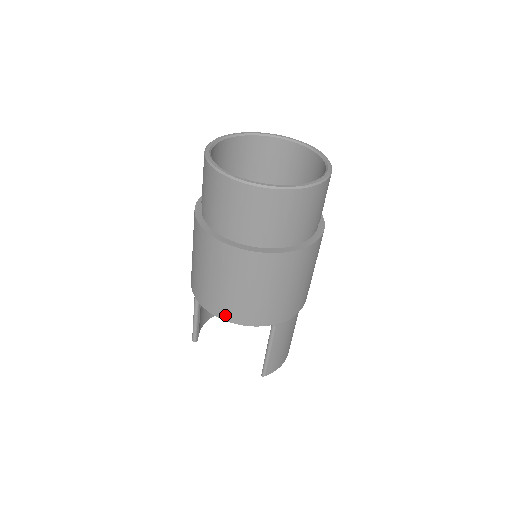
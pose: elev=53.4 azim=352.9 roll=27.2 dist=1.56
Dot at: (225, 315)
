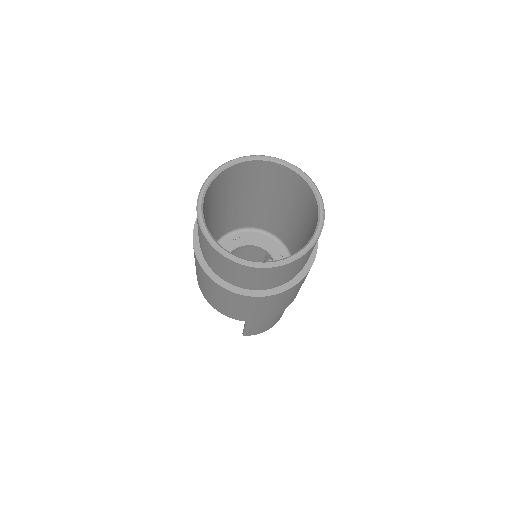
Dot at: (206, 298)
